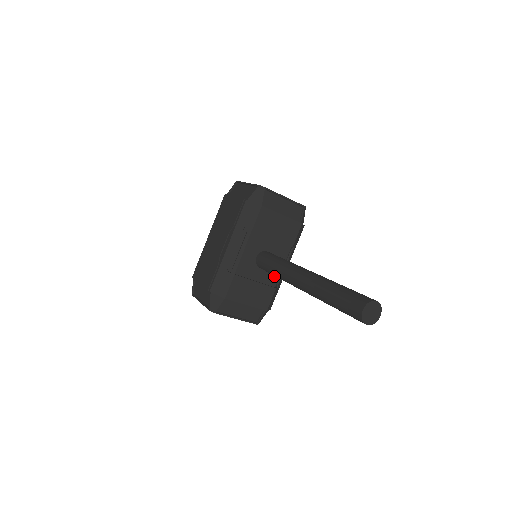
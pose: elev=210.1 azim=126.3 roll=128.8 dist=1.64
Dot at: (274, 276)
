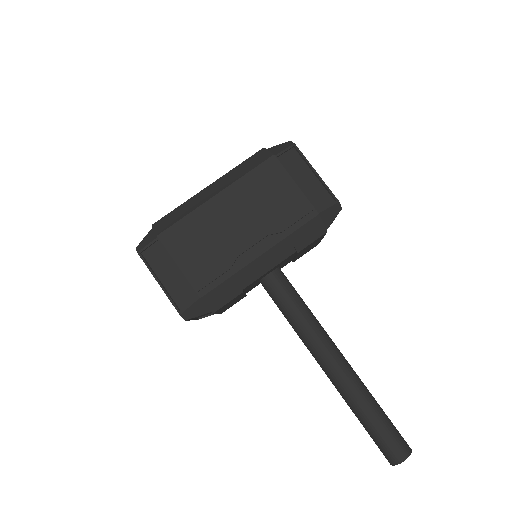
Dot at: (256, 285)
